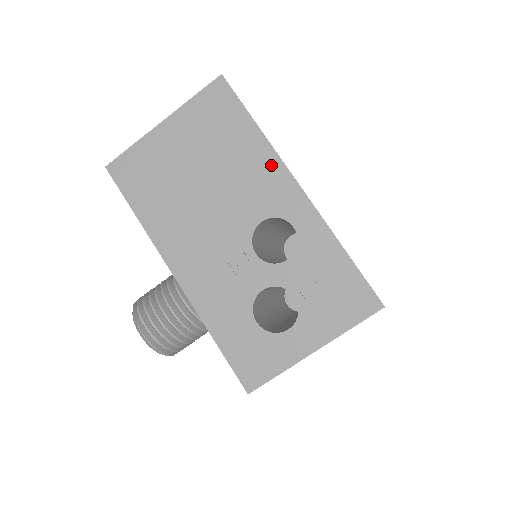
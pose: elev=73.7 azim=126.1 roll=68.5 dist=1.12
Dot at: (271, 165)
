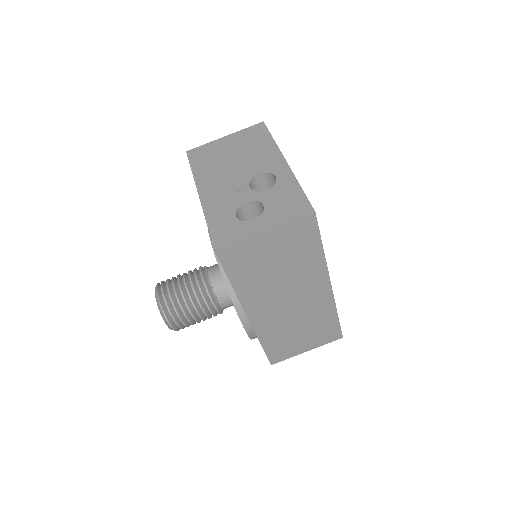
Dot at: (274, 153)
